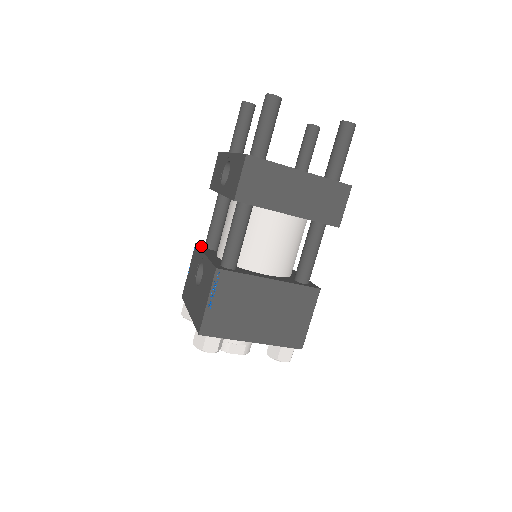
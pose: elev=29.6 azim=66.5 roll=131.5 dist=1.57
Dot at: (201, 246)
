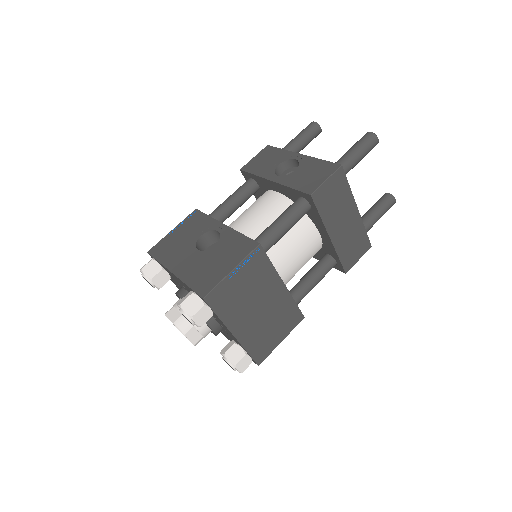
Dot at: occluded
